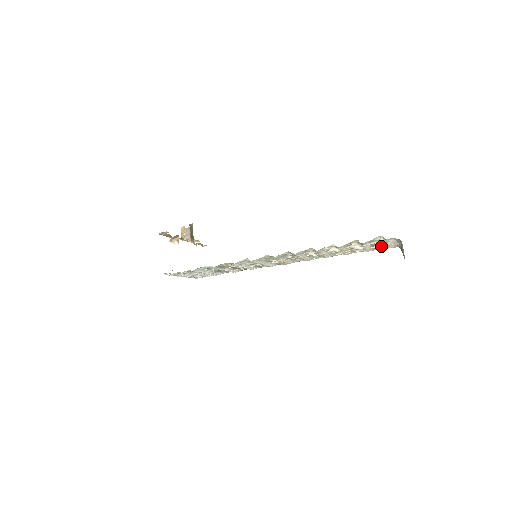
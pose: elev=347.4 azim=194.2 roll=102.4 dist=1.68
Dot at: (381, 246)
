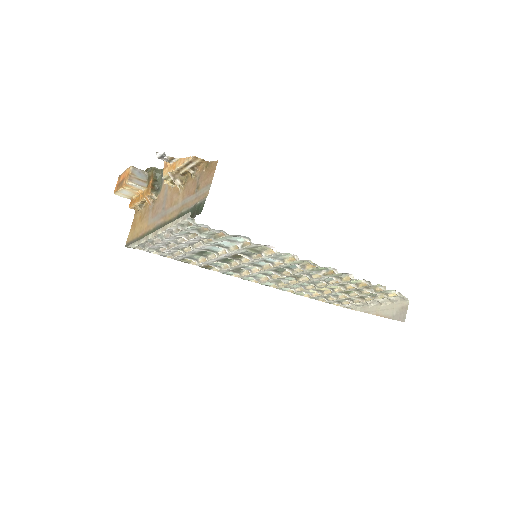
Dot at: (349, 301)
